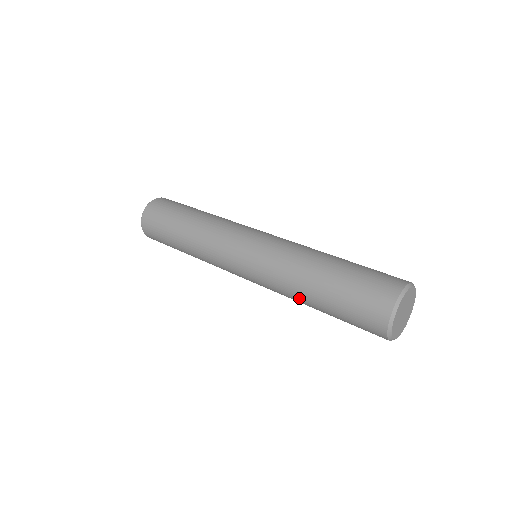
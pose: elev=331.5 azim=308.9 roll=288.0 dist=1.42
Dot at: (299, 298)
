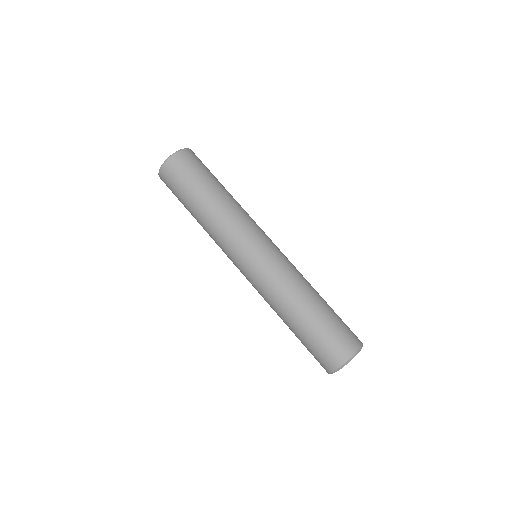
Dot at: occluded
